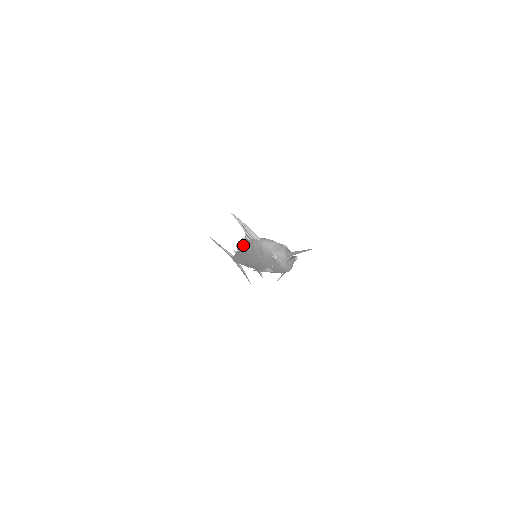
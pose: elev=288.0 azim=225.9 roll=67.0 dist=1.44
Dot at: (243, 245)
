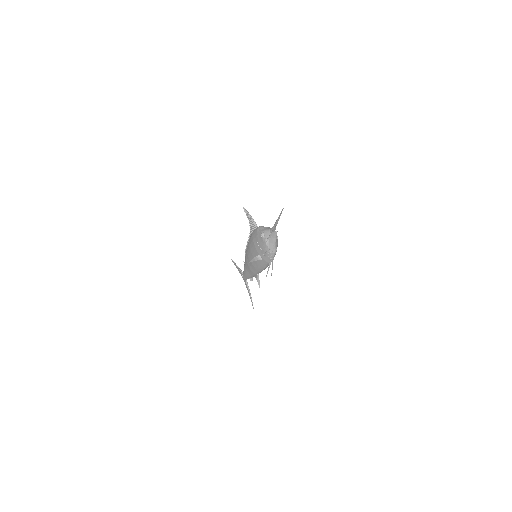
Dot at: occluded
